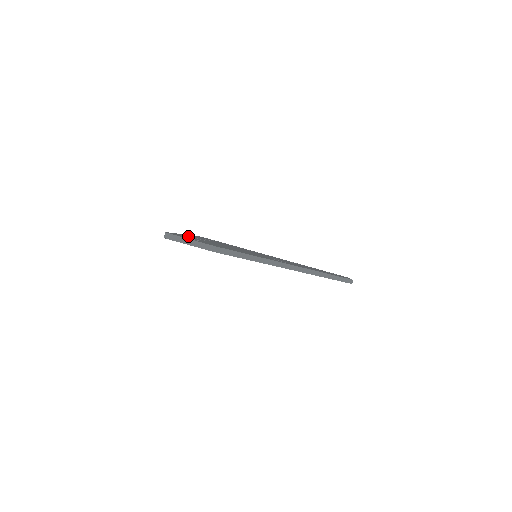
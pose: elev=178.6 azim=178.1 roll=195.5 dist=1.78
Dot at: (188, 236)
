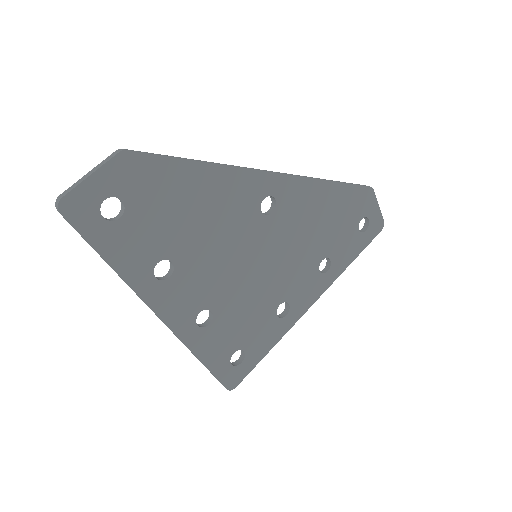
Dot at: occluded
